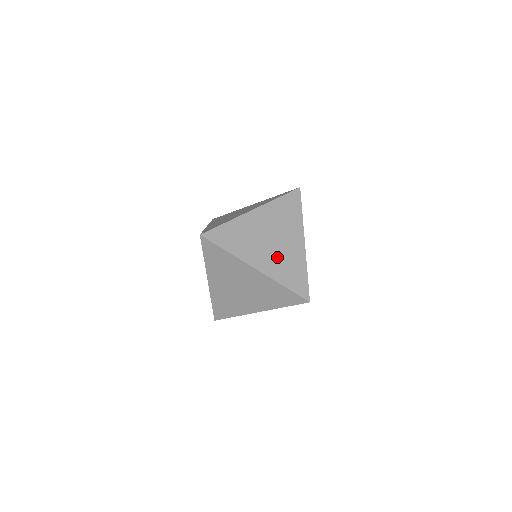
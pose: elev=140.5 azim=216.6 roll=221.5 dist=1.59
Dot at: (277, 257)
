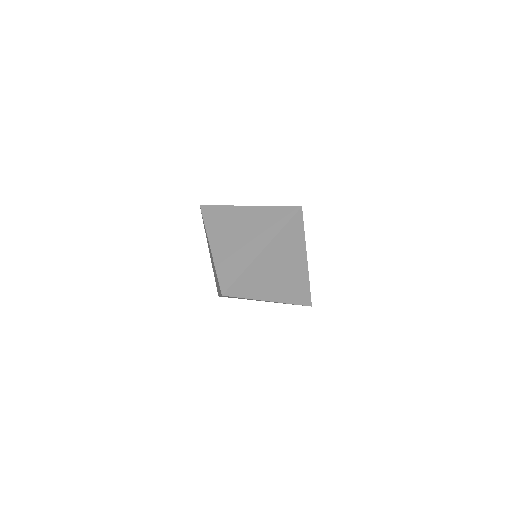
Dot at: (232, 248)
